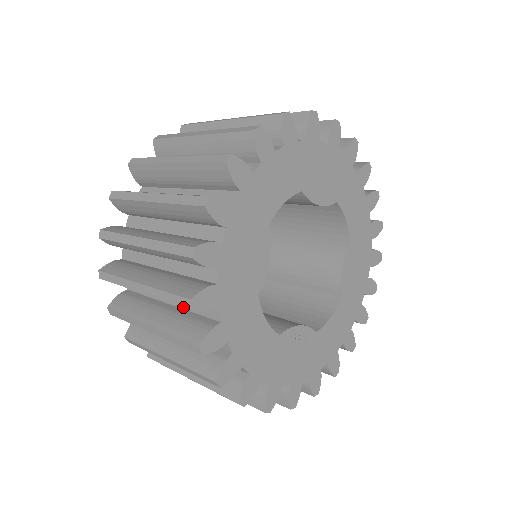
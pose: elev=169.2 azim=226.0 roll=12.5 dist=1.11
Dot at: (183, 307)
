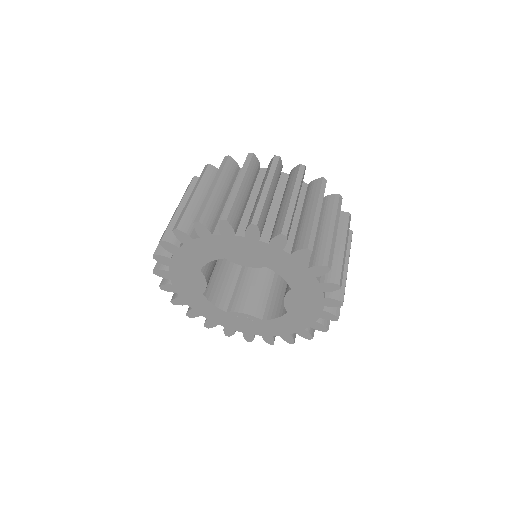
Dot at: occluded
